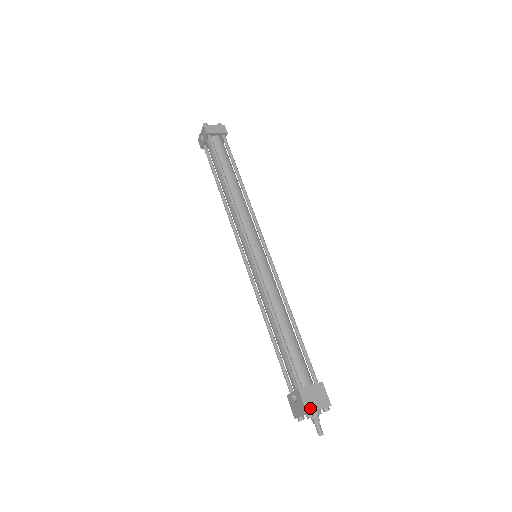
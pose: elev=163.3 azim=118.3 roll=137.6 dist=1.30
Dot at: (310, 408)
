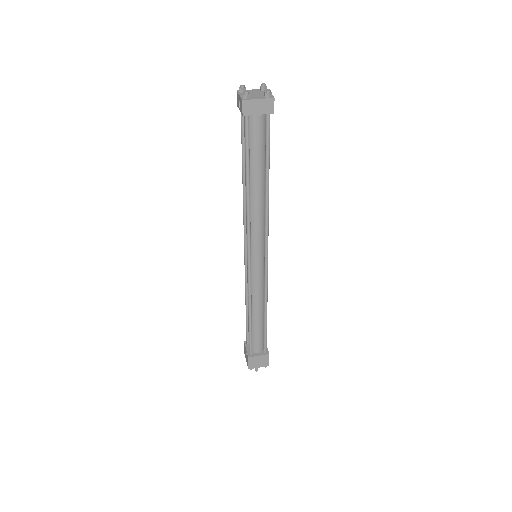
Dot at: (252, 367)
